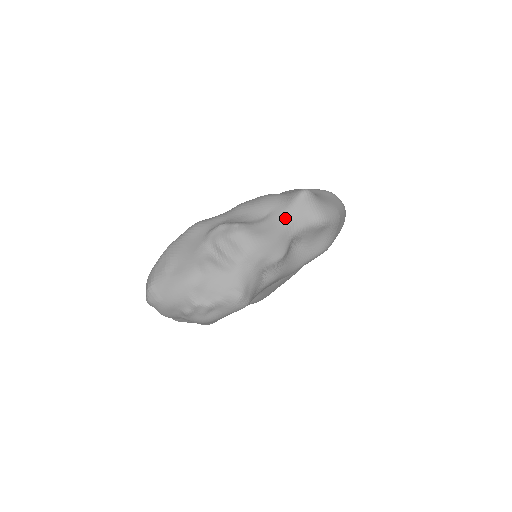
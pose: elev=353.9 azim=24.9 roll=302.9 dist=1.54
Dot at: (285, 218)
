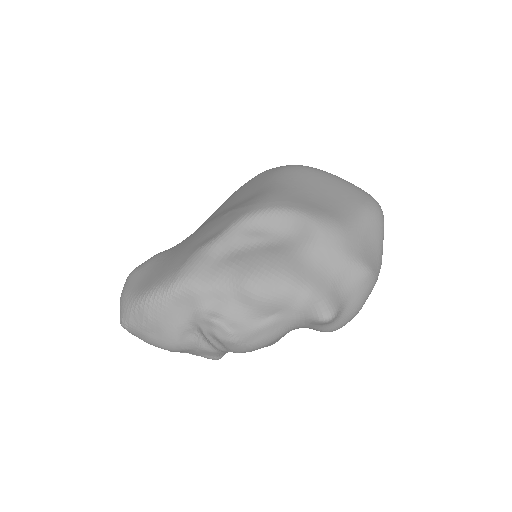
Dot at: (292, 325)
